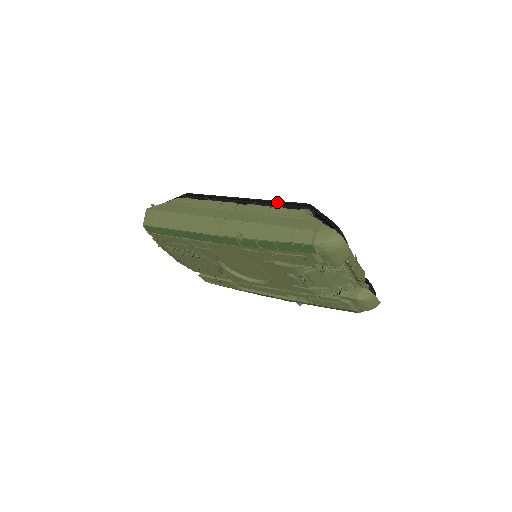
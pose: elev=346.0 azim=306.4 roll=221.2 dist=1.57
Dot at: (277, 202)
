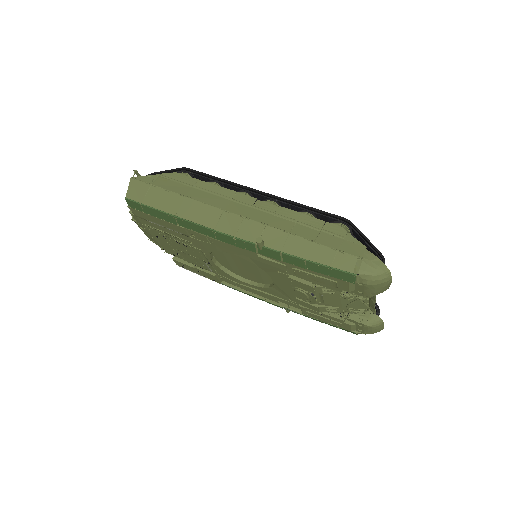
Dot at: (306, 207)
